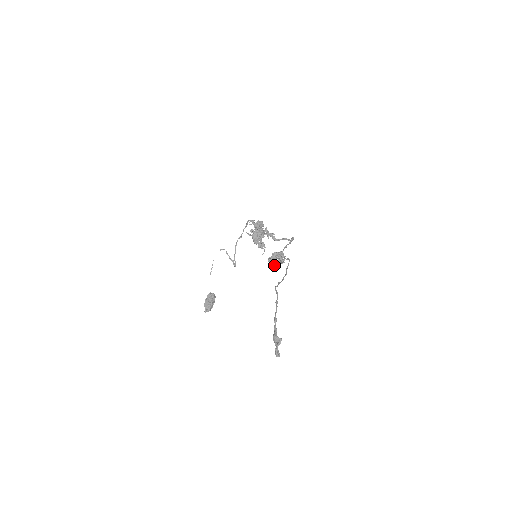
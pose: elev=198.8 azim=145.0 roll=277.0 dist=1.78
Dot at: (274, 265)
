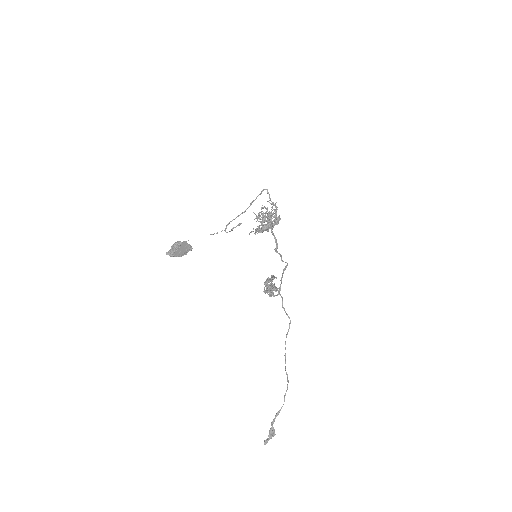
Dot at: occluded
